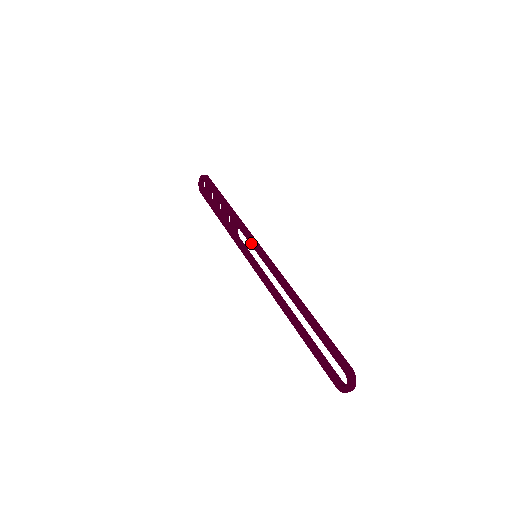
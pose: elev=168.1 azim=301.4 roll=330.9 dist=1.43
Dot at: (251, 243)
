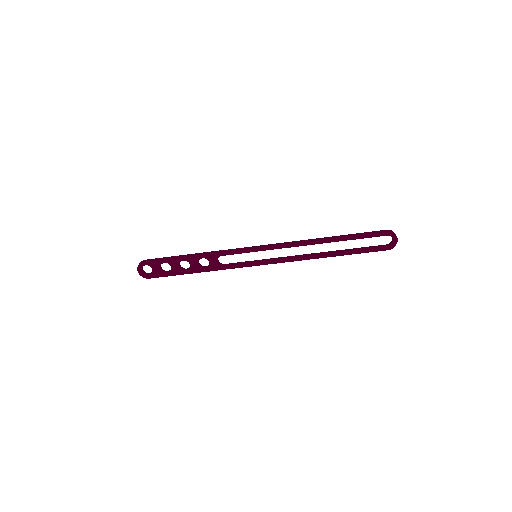
Dot at: (246, 251)
